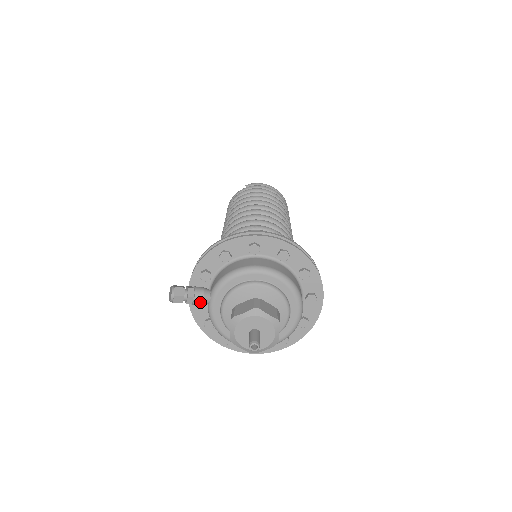
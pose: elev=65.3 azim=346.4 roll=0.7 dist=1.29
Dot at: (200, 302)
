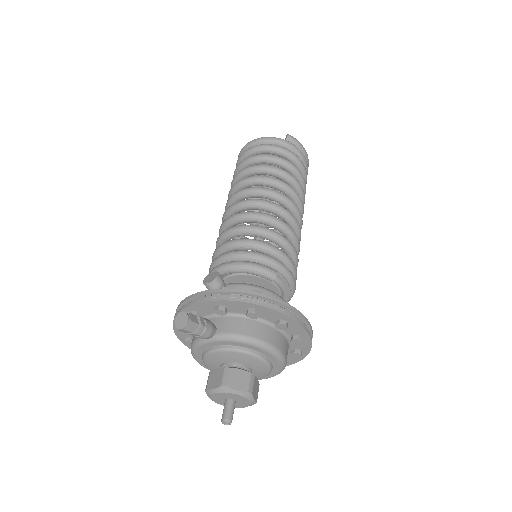
Dot at: (201, 338)
